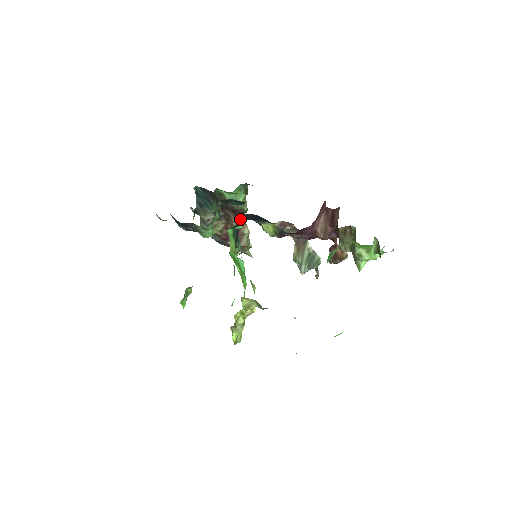
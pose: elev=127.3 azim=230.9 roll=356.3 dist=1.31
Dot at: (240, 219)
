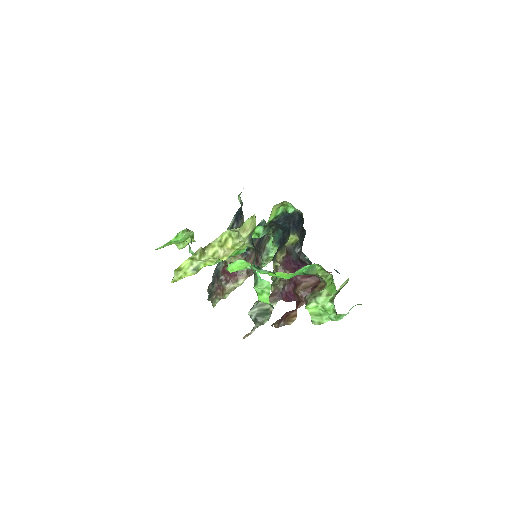
Dot at: (250, 270)
